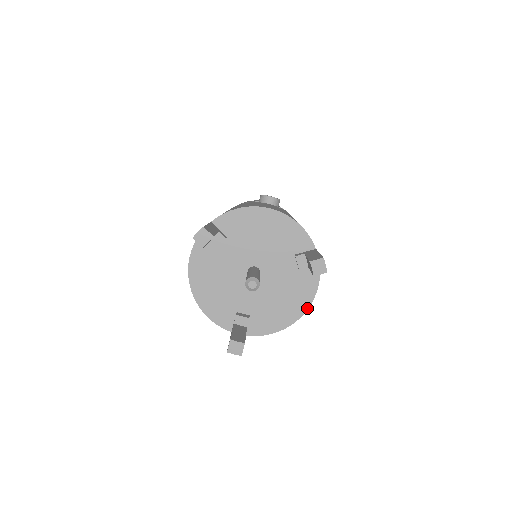
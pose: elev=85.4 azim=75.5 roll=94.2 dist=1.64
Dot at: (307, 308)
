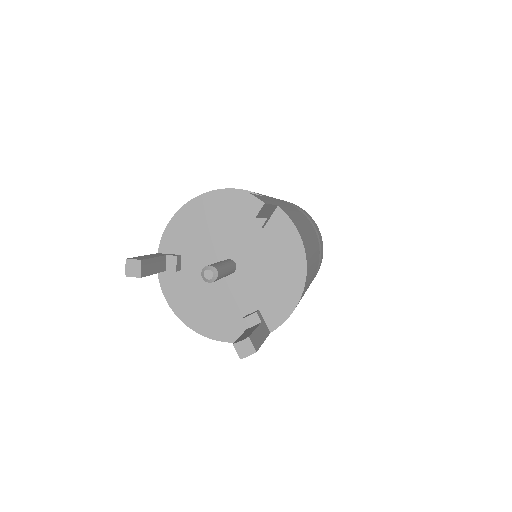
Dot at: (305, 258)
